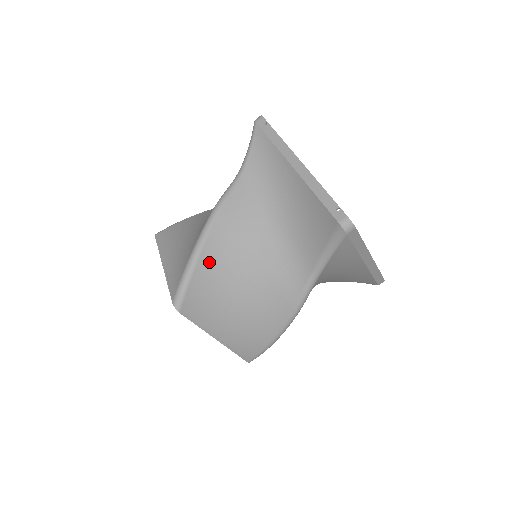
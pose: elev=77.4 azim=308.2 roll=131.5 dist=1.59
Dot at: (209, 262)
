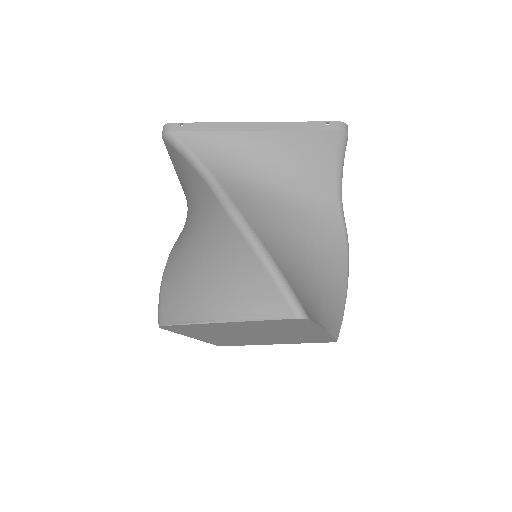
Dot at: (279, 258)
